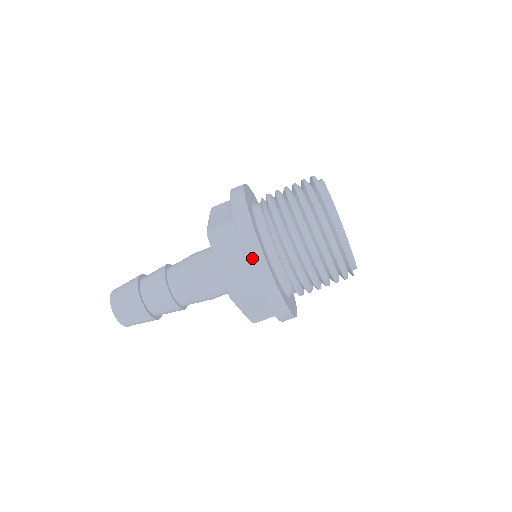
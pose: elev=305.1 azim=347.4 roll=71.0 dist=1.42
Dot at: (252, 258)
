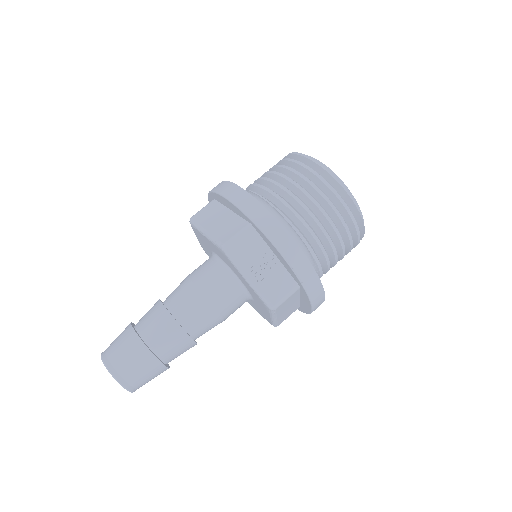
Dot at: (231, 195)
